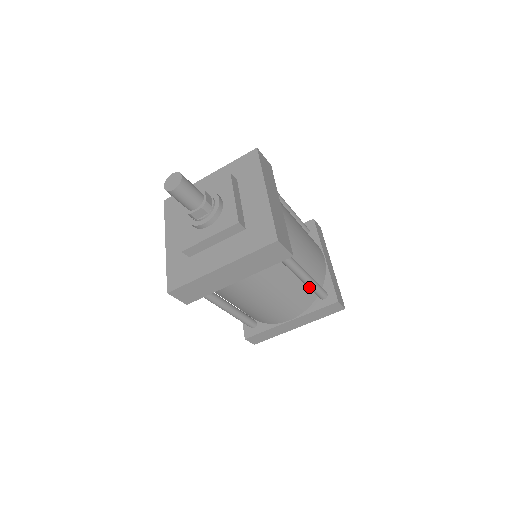
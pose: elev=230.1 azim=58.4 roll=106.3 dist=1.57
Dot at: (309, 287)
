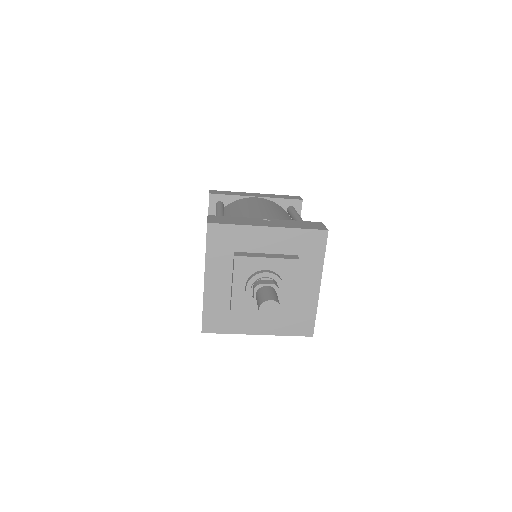
Dot at: occluded
